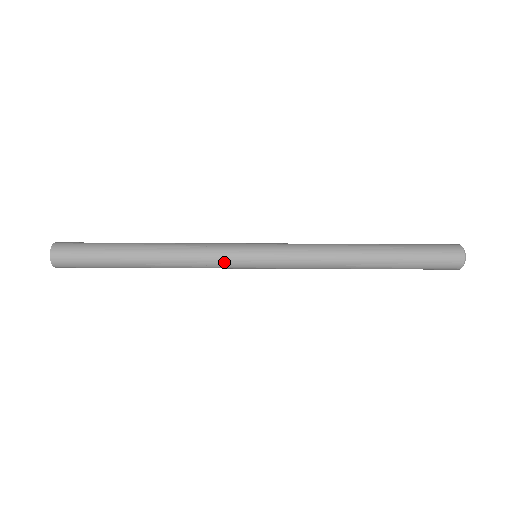
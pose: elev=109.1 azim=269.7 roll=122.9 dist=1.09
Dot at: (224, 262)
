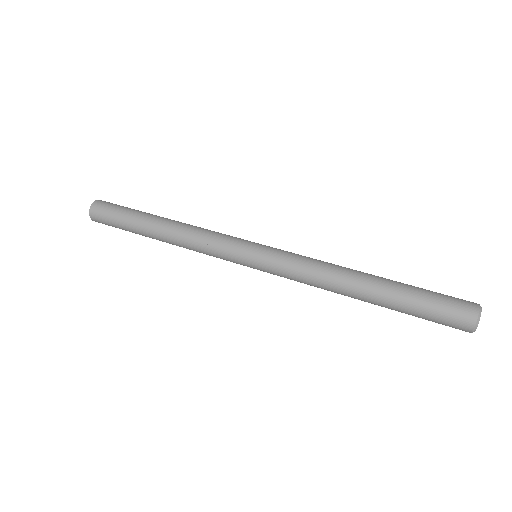
Dot at: (223, 248)
